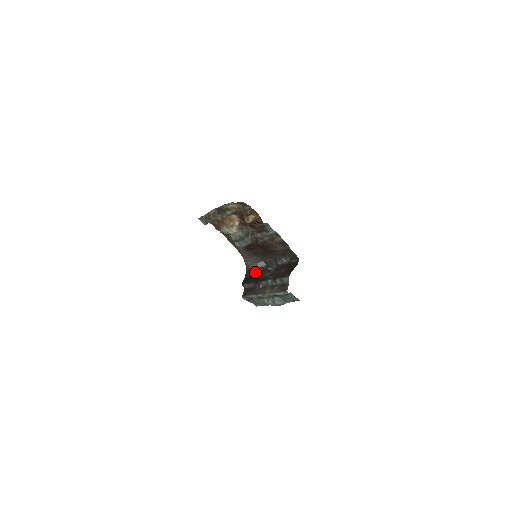
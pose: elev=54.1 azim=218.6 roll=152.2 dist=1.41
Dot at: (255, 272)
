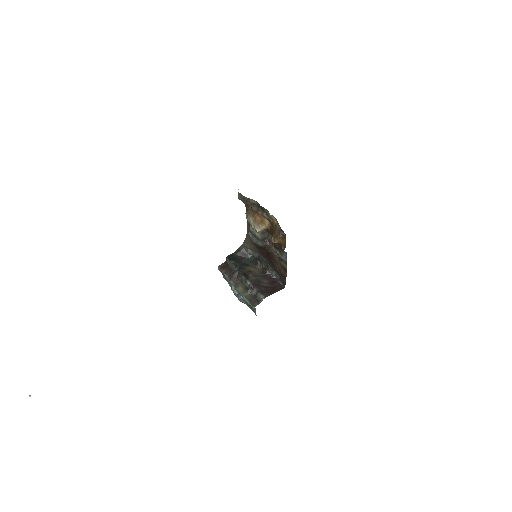
Dot at: (245, 257)
